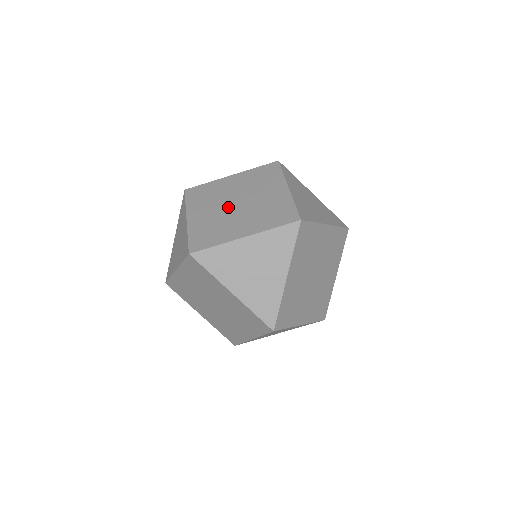
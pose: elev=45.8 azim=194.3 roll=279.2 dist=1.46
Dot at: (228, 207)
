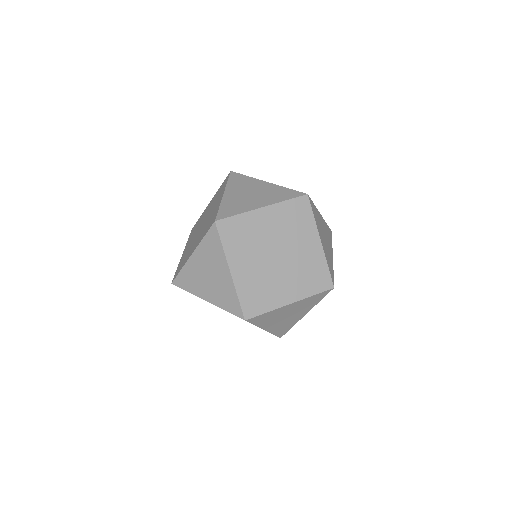
Dot at: occluded
